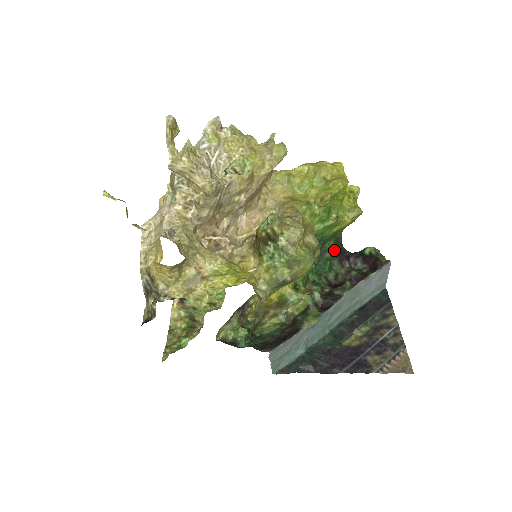
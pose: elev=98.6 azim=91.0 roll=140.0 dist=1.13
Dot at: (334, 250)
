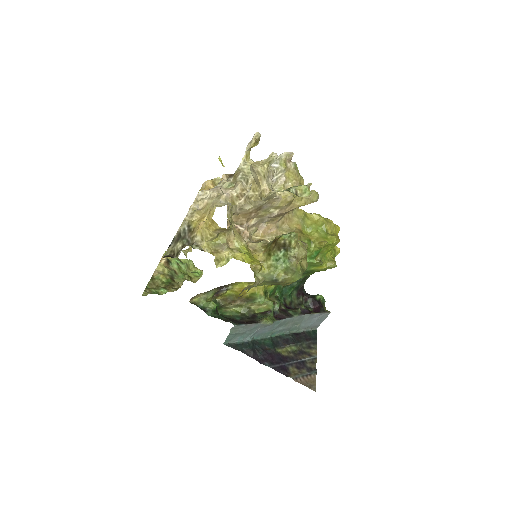
Dot at: (298, 284)
